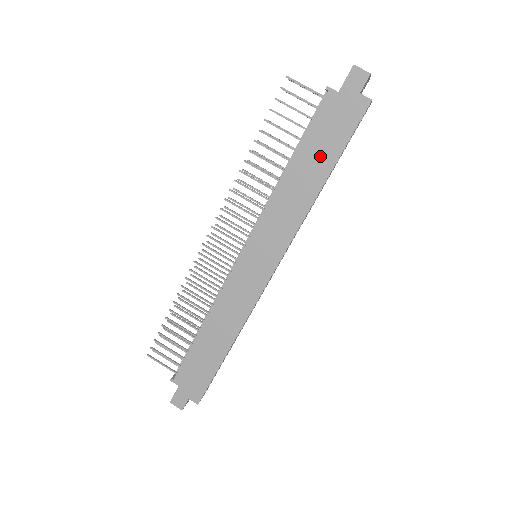
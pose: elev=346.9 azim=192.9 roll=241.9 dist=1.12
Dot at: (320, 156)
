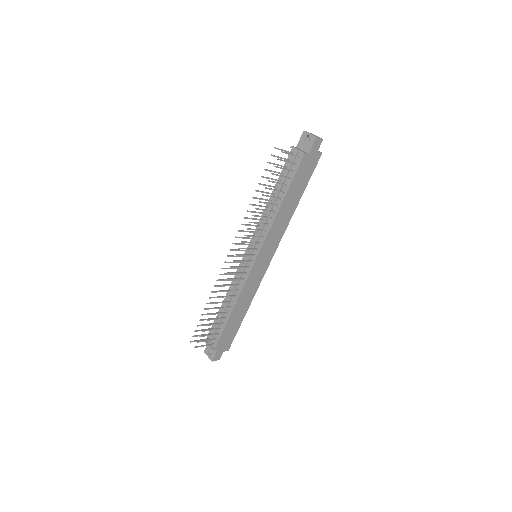
Dot at: (297, 191)
